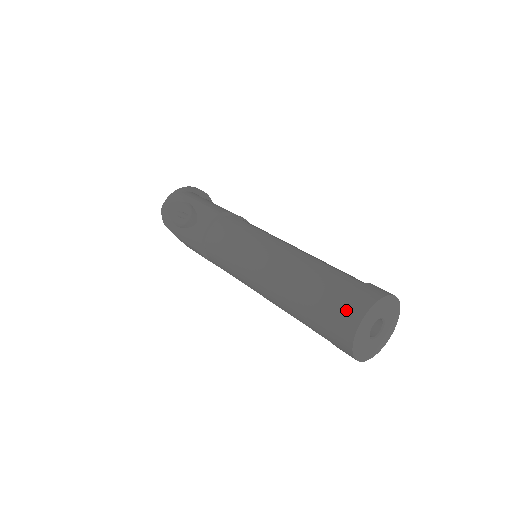
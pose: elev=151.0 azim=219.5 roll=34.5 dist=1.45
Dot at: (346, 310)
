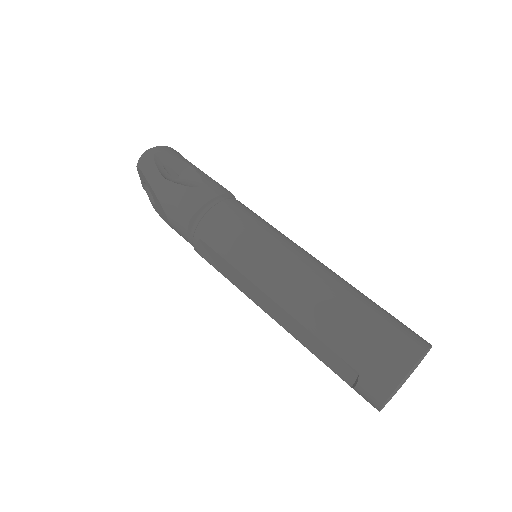
Dot at: (403, 340)
